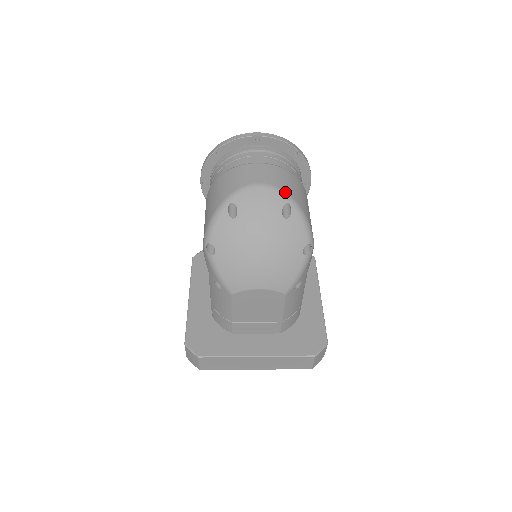
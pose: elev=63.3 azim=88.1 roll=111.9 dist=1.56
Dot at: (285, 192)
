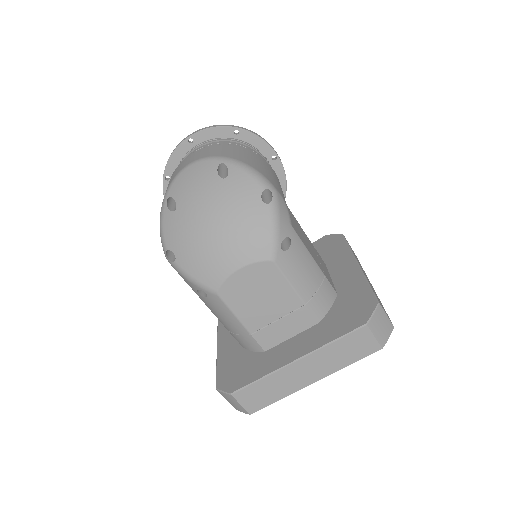
Dot at: (215, 156)
